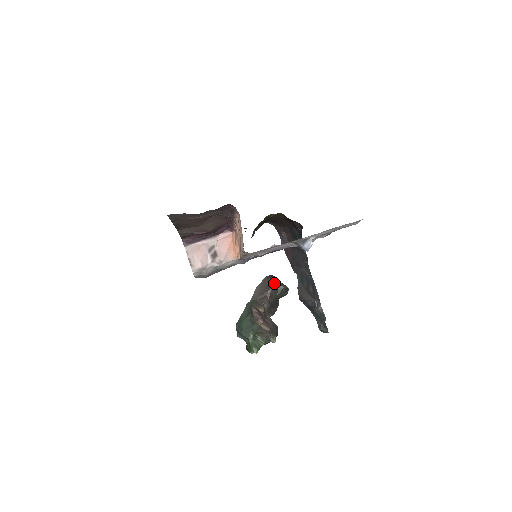
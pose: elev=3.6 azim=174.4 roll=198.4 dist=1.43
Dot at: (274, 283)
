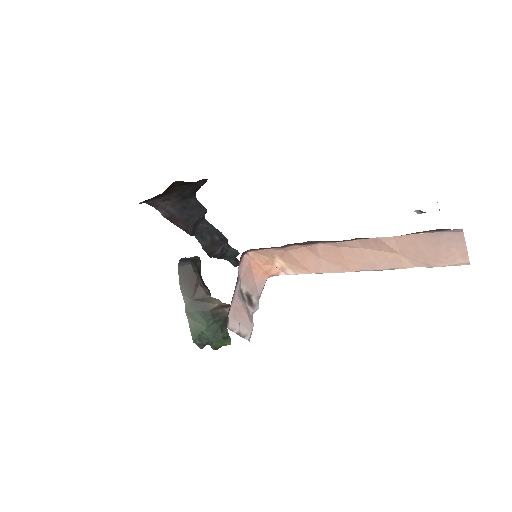
Dot at: (193, 265)
